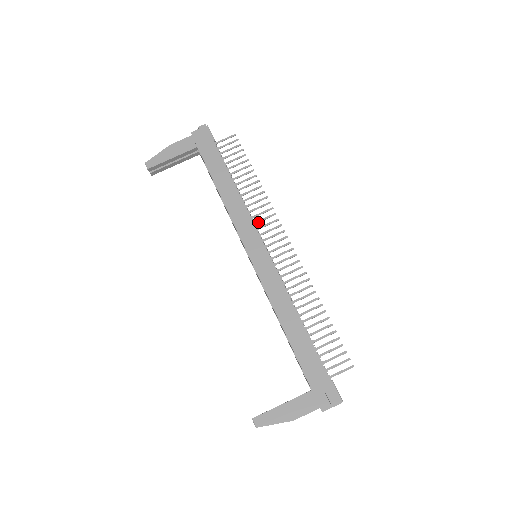
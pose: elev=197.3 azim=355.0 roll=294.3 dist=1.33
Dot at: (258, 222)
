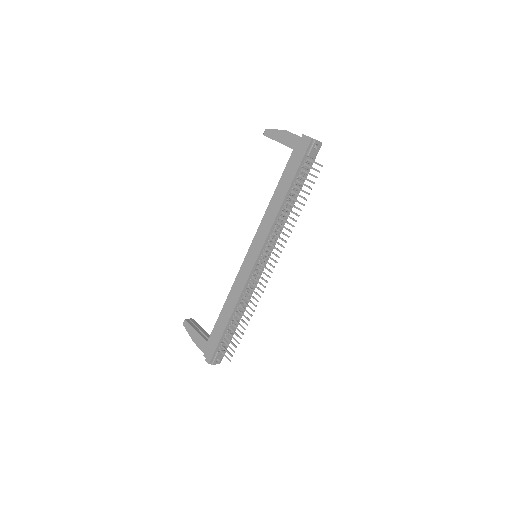
Dot at: (273, 240)
